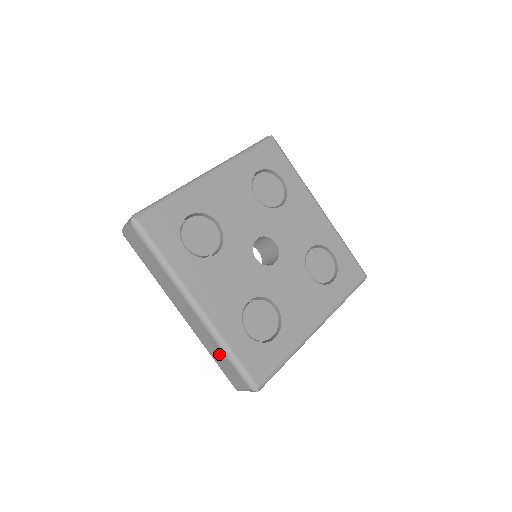
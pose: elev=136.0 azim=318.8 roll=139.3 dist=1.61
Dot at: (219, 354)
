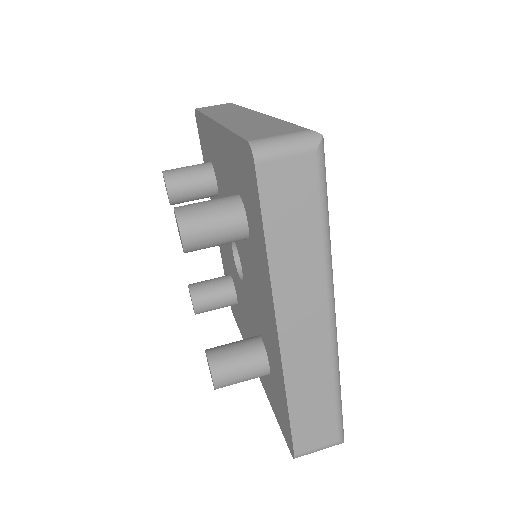
Dot at: (319, 396)
